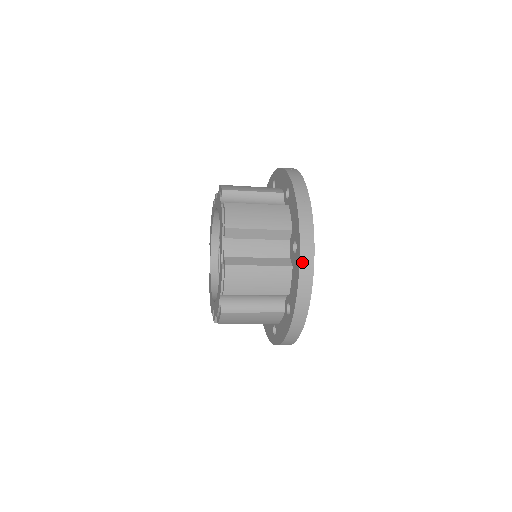
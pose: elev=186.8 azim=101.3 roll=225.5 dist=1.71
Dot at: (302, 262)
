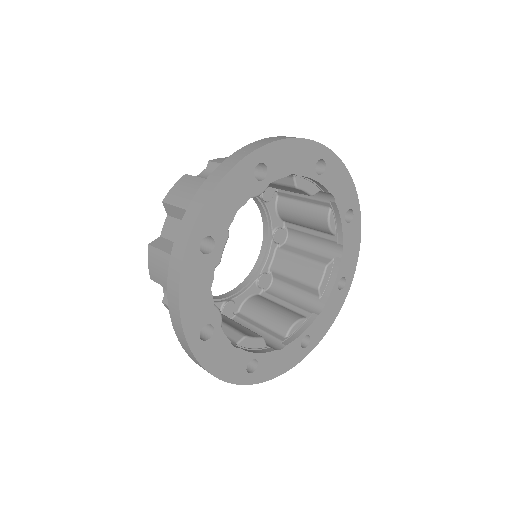
Dot at: (172, 259)
